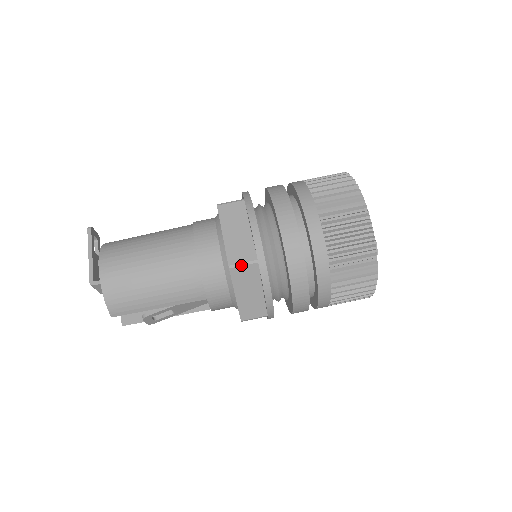
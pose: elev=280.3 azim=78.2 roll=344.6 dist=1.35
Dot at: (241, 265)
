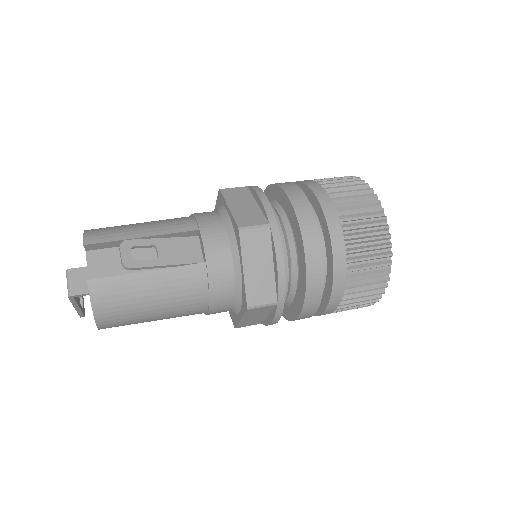
Dot at: (231, 188)
